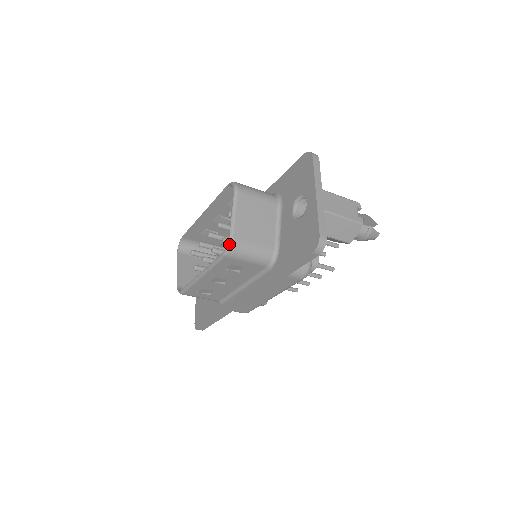
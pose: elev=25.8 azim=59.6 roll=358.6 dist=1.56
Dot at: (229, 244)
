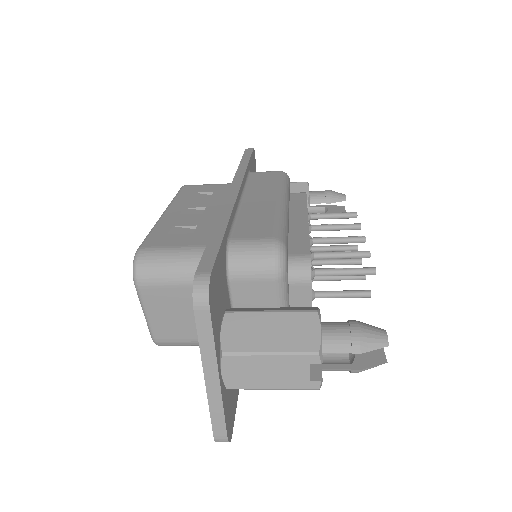
Dot at: (155, 343)
